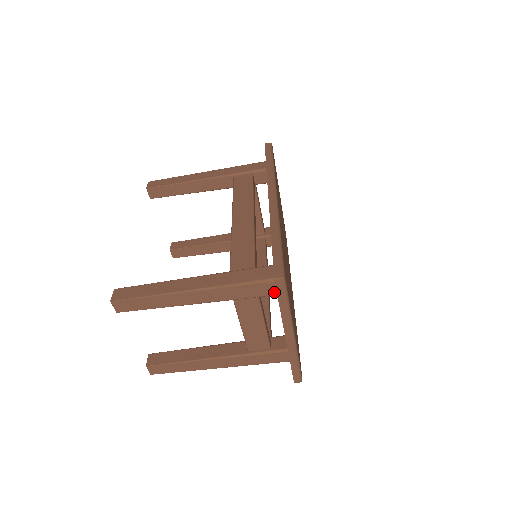
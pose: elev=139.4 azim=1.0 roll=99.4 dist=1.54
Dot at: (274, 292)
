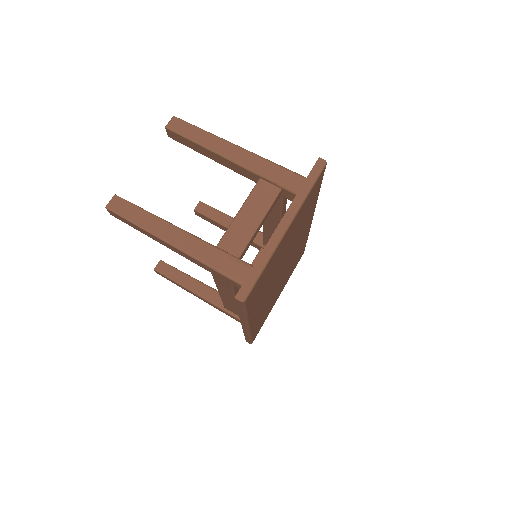
Dot at: (299, 189)
